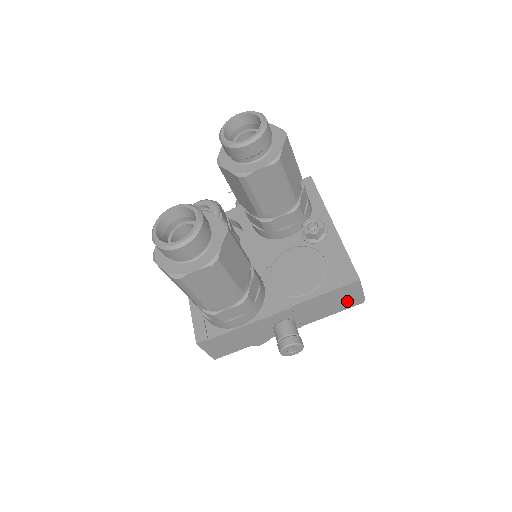
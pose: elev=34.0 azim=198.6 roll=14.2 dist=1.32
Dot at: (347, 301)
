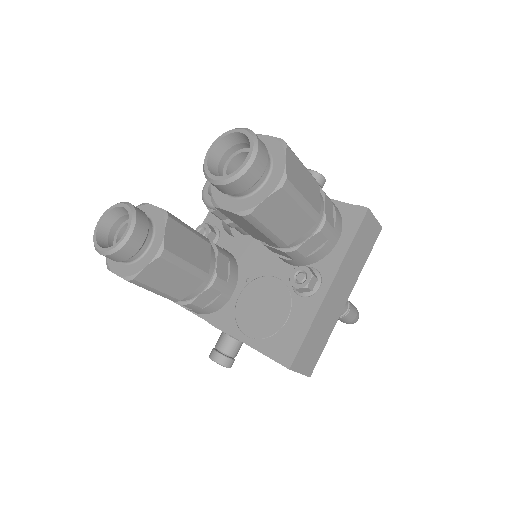
Dot at: occluded
